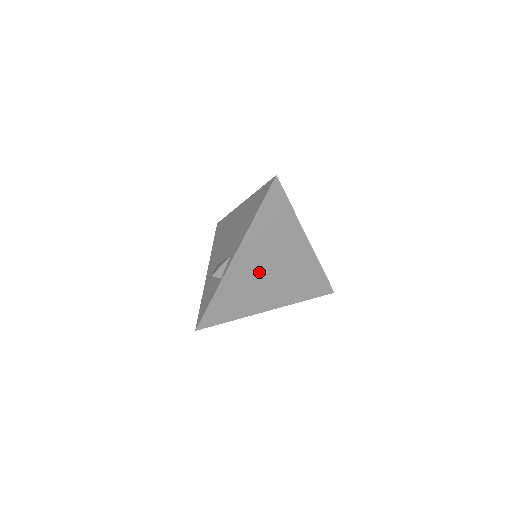
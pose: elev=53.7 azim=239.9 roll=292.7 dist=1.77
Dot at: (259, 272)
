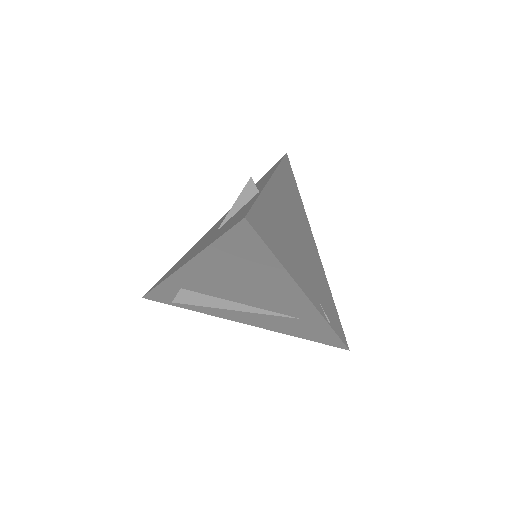
Dot at: (291, 227)
